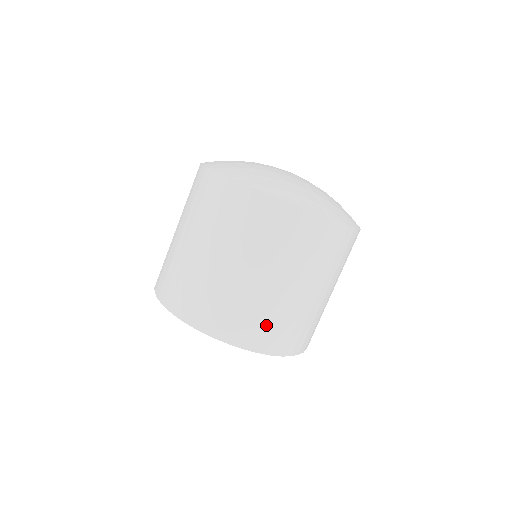
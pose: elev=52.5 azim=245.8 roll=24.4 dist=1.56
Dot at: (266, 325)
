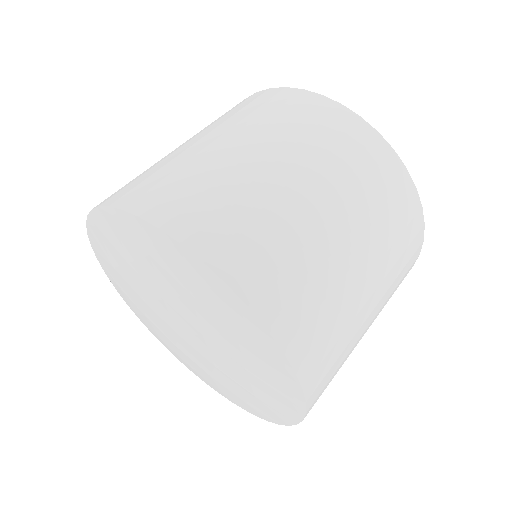
Dot at: (259, 240)
